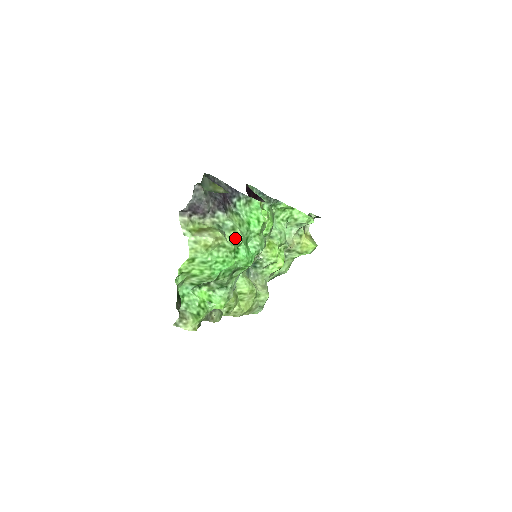
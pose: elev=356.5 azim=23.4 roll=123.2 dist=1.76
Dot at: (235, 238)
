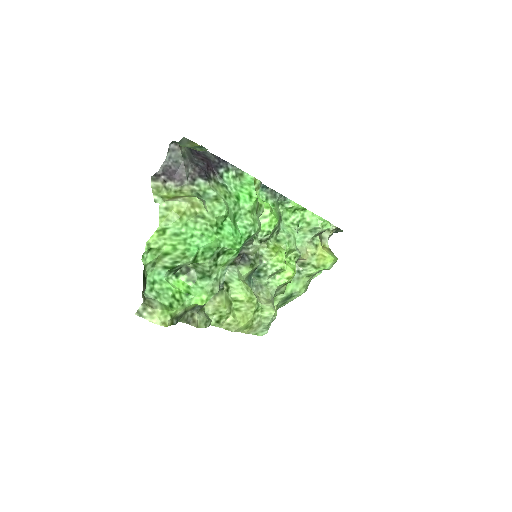
Dot at: (217, 209)
